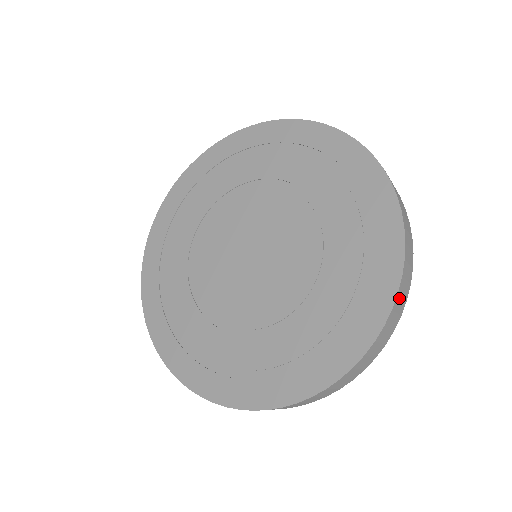
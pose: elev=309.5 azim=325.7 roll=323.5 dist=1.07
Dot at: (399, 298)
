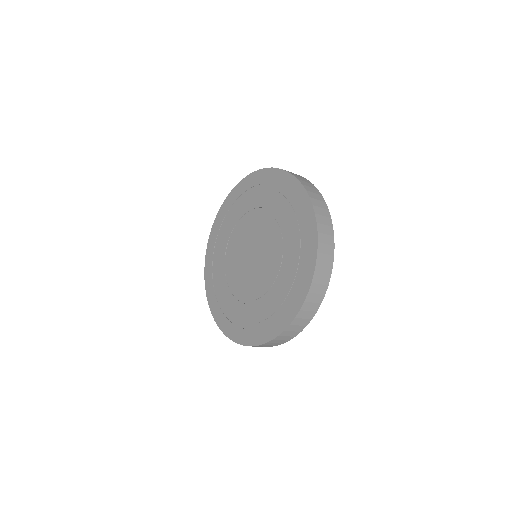
Dot at: (319, 216)
